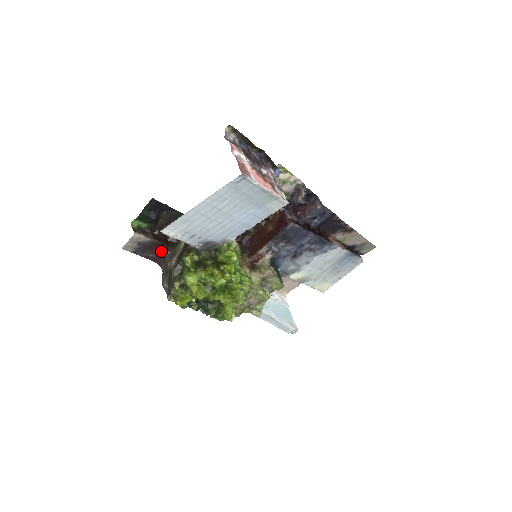
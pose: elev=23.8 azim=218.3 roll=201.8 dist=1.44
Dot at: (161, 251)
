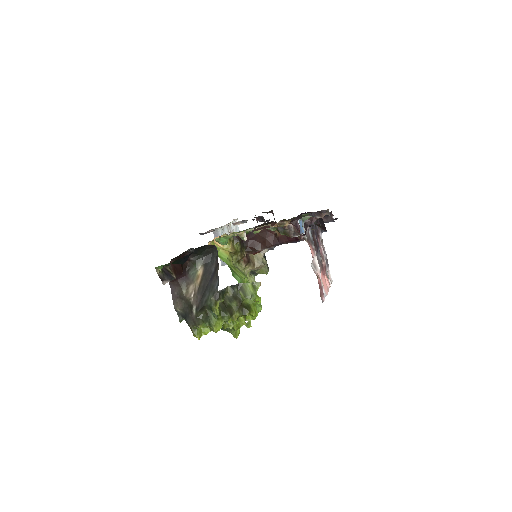
Dot at: (176, 277)
